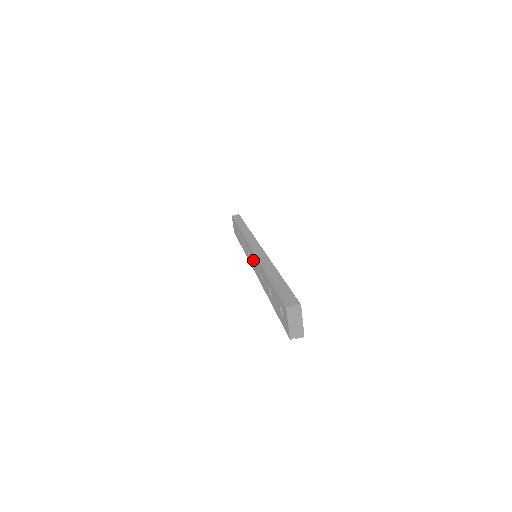
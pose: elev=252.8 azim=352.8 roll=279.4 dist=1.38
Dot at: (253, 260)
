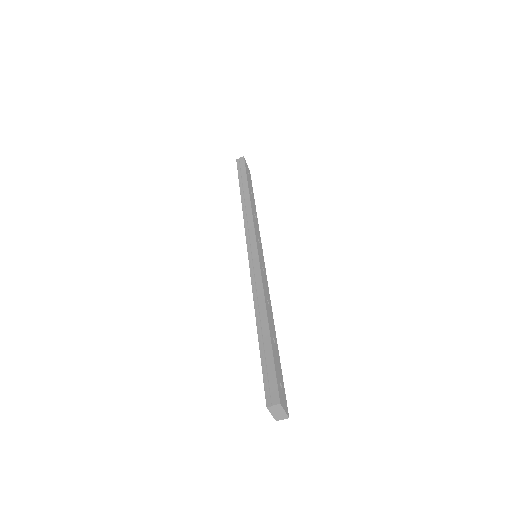
Dot at: occluded
